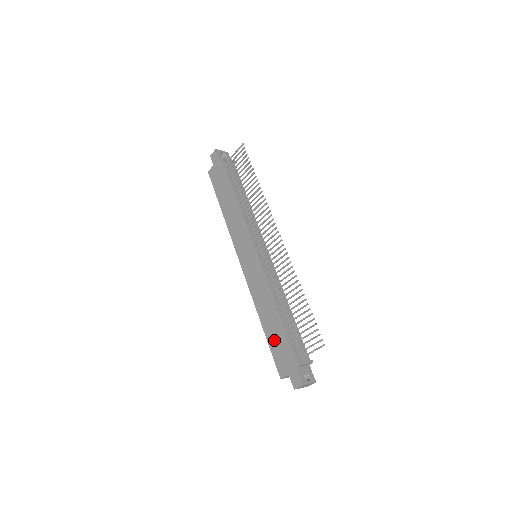
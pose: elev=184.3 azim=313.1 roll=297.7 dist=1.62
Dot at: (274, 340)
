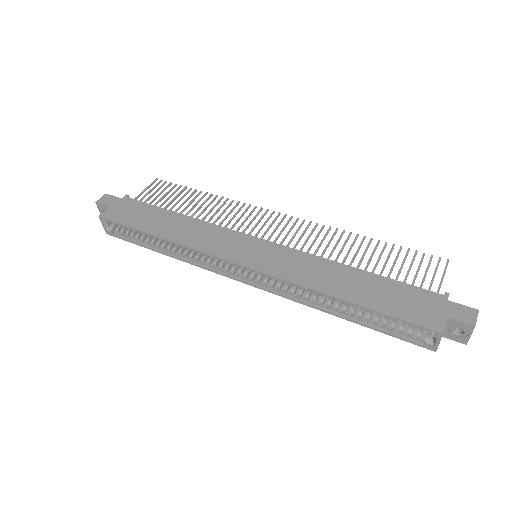
Dot at: (384, 300)
